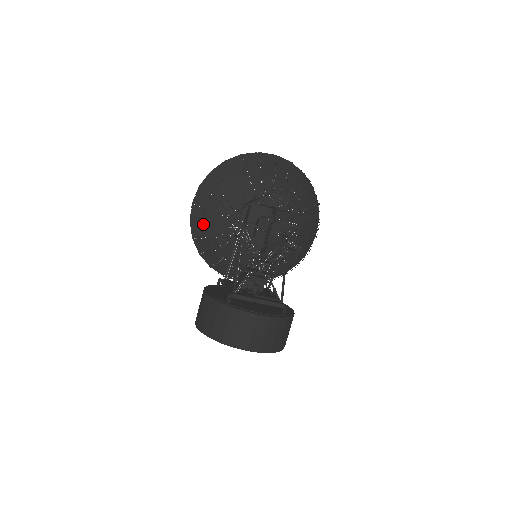
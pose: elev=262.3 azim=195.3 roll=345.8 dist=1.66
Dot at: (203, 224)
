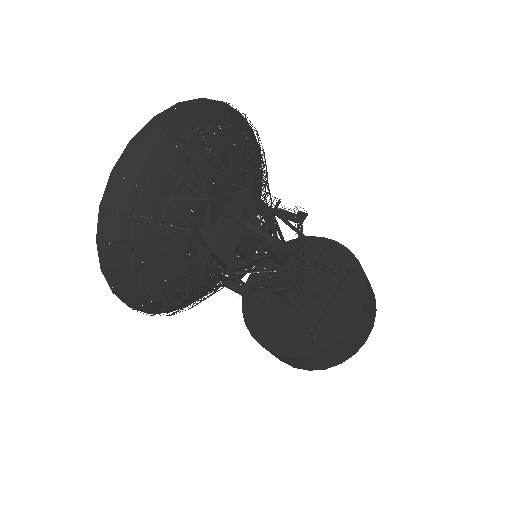
Dot at: (167, 301)
